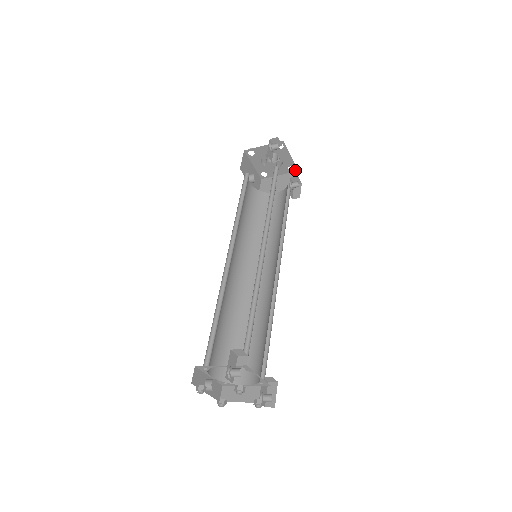
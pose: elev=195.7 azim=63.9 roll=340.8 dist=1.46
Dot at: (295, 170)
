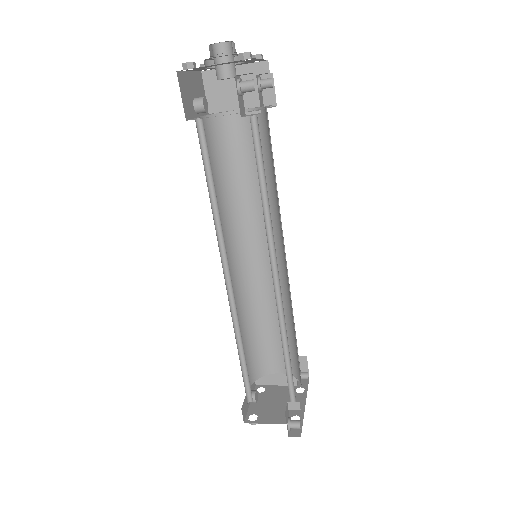
Dot at: (262, 60)
